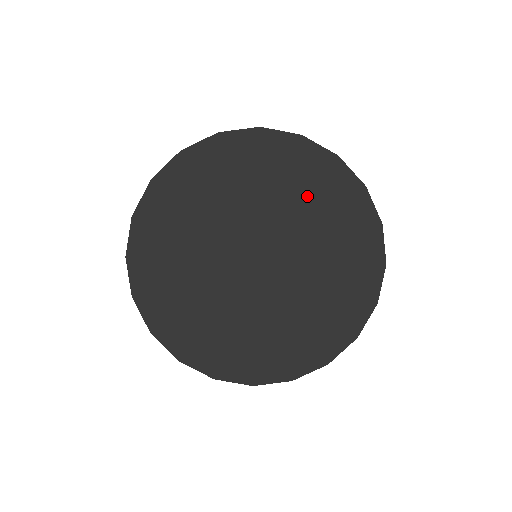
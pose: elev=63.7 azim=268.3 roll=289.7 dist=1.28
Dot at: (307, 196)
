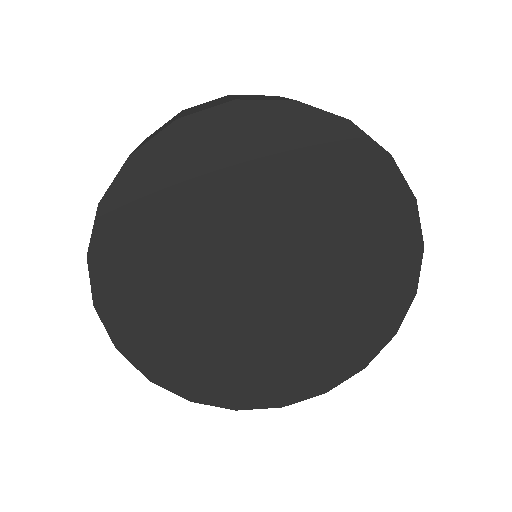
Dot at: (247, 173)
